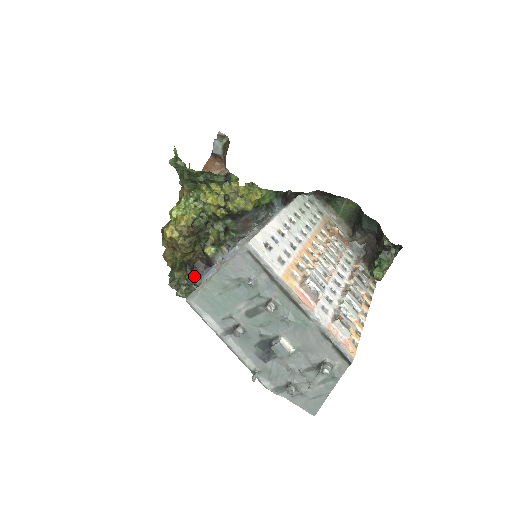
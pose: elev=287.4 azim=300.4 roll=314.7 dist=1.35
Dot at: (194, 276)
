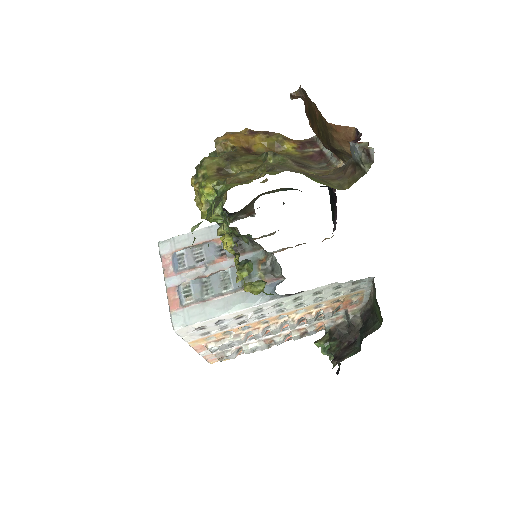
Dot at: occluded
